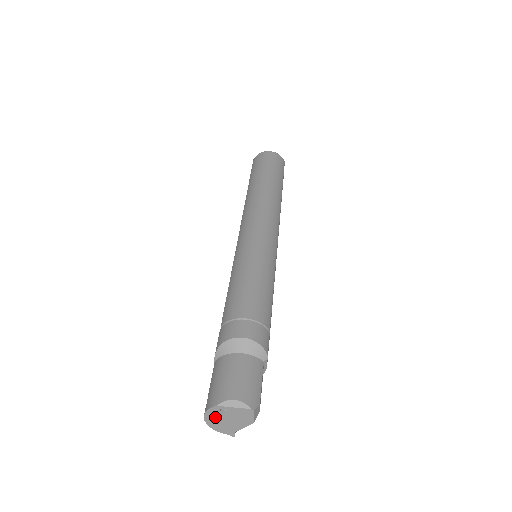
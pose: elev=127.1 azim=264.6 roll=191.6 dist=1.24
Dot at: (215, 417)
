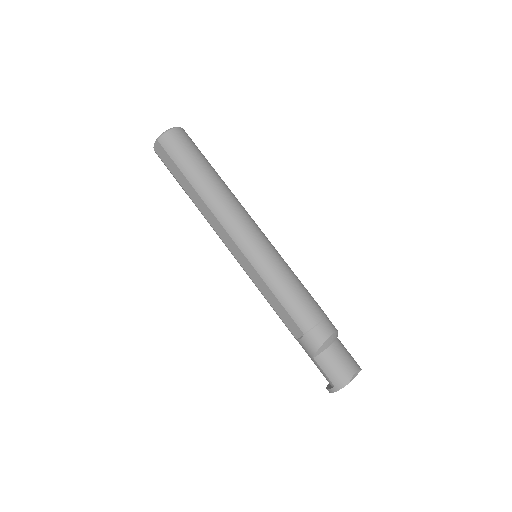
Dot at: occluded
